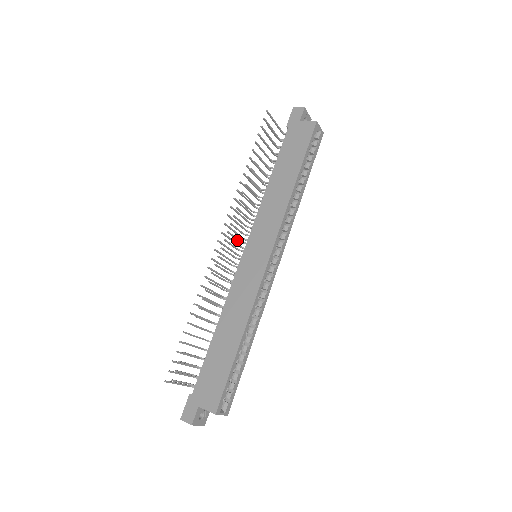
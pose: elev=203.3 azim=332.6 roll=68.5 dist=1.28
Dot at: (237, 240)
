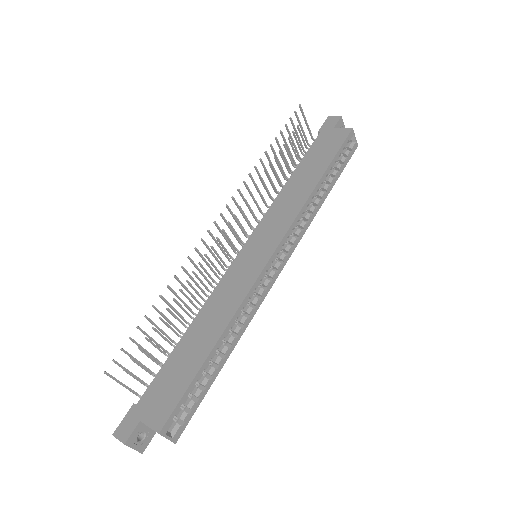
Dot at: occluded
